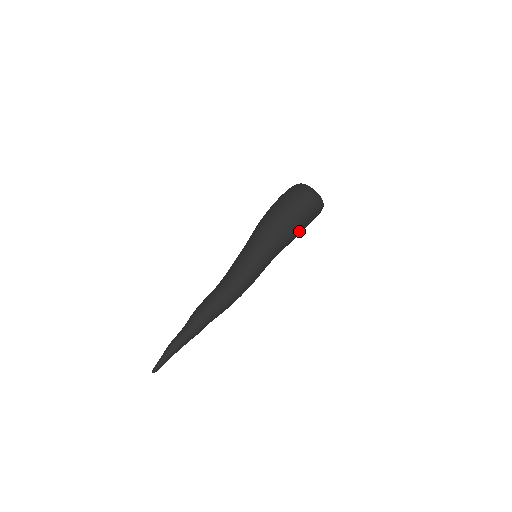
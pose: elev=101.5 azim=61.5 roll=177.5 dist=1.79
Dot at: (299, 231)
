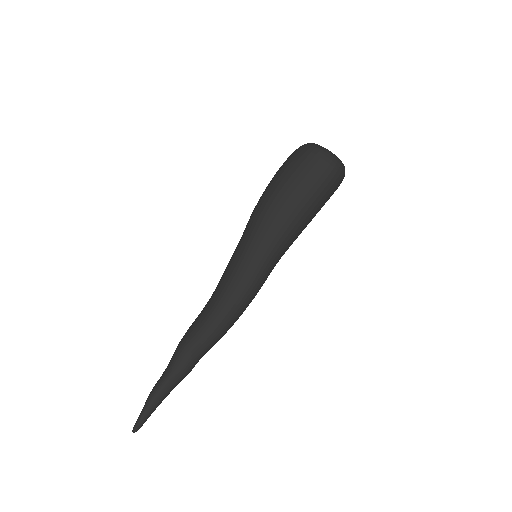
Dot at: (313, 214)
